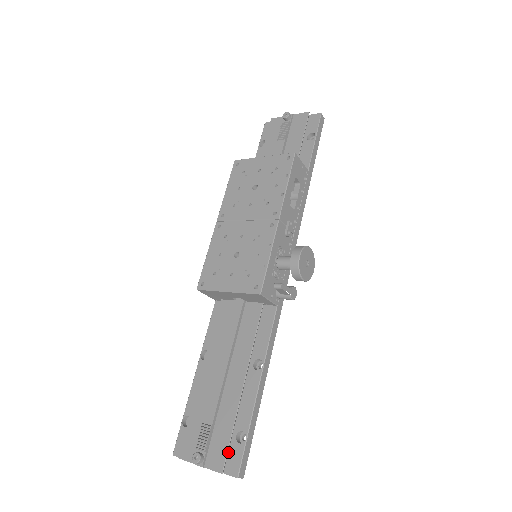
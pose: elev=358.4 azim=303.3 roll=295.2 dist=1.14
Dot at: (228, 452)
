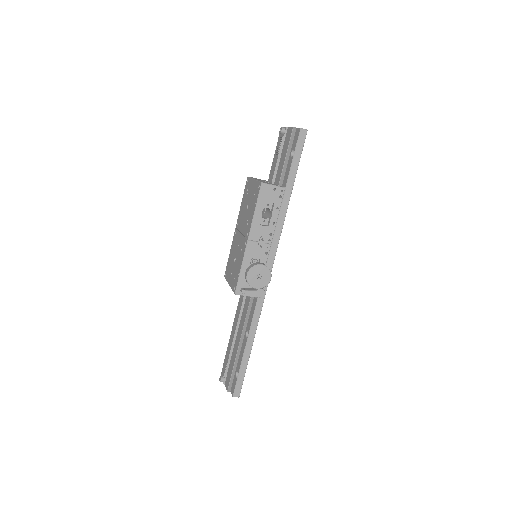
Dot at: (233, 381)
